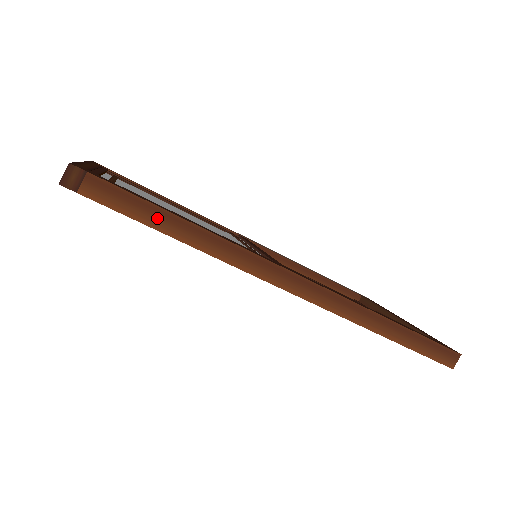
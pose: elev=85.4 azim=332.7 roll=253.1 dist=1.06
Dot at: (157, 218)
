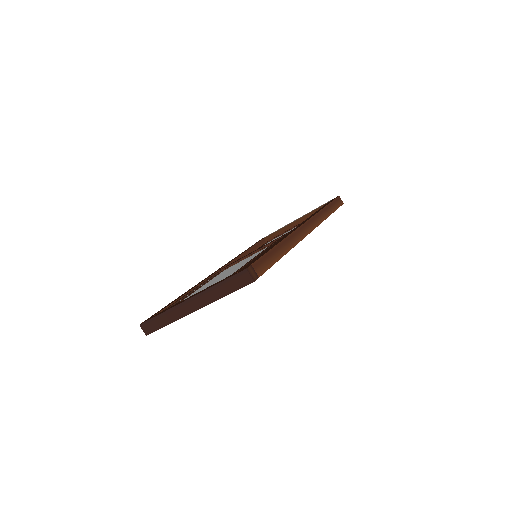
Dot at: (275, 255)
